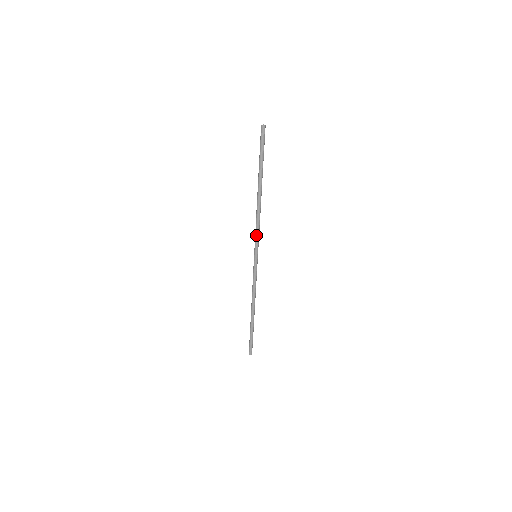
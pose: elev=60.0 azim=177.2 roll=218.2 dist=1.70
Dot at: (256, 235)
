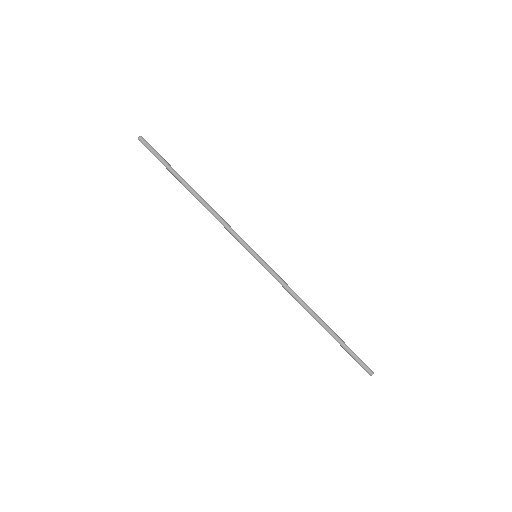
Dot at: occluded
